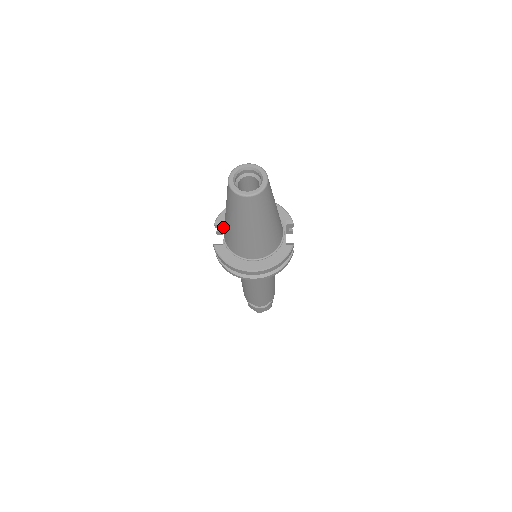
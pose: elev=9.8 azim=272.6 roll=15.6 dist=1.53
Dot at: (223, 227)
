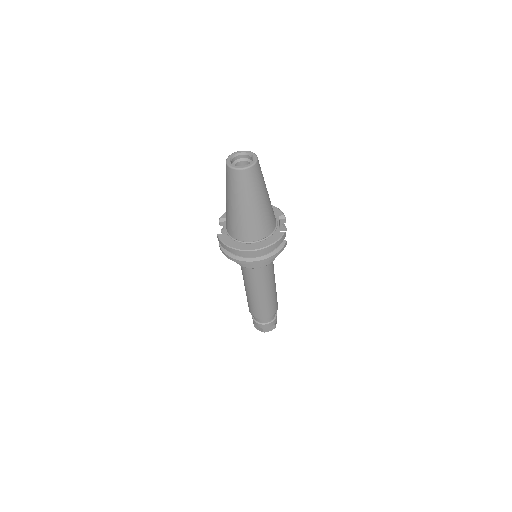
Dot at: occluded
